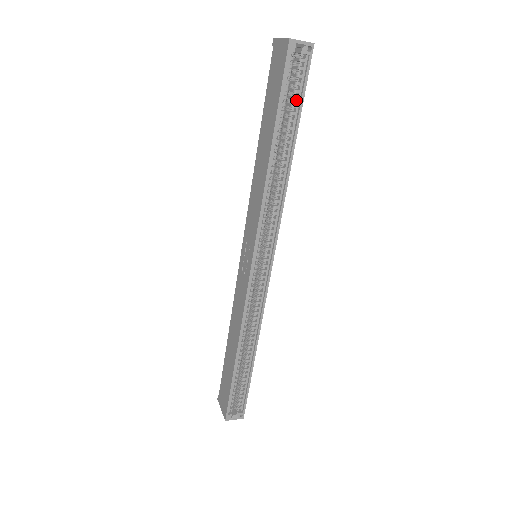
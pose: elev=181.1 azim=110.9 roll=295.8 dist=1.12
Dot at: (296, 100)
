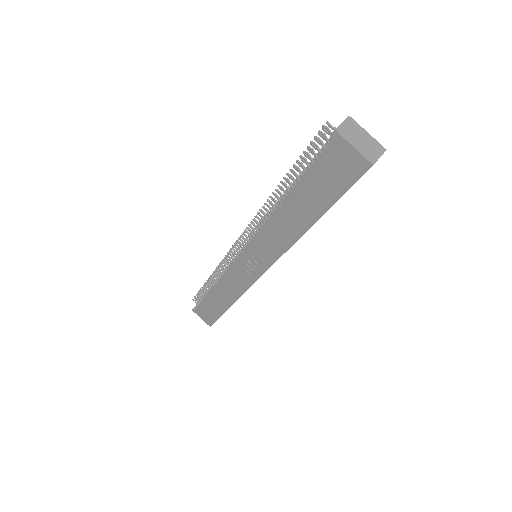
Dot at: occluded
